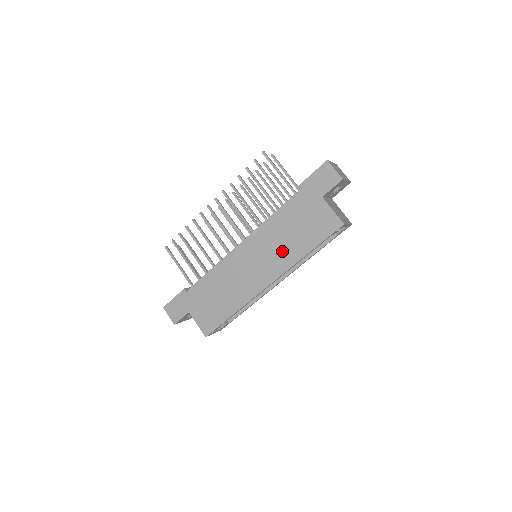
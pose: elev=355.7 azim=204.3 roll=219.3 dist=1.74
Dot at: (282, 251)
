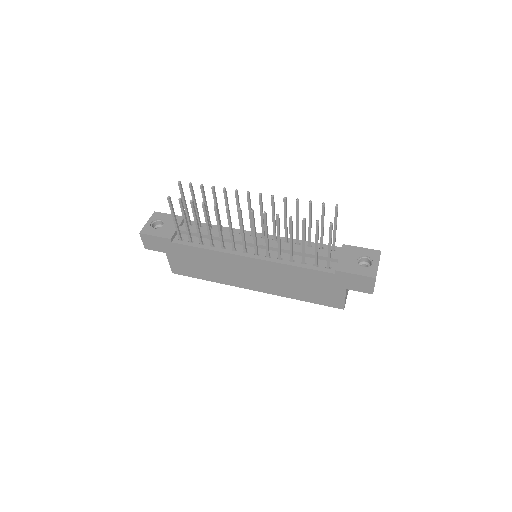
Dot at: (282, 286)
